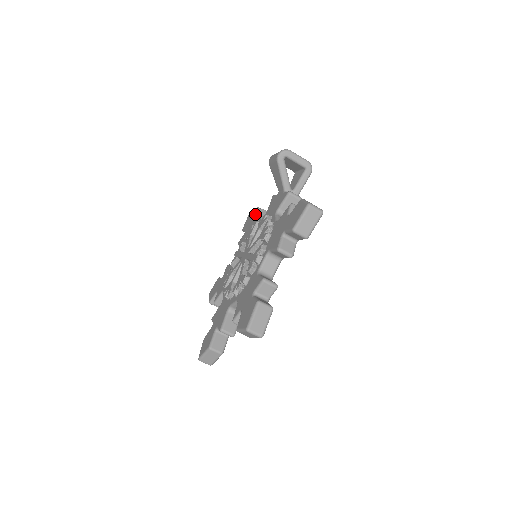
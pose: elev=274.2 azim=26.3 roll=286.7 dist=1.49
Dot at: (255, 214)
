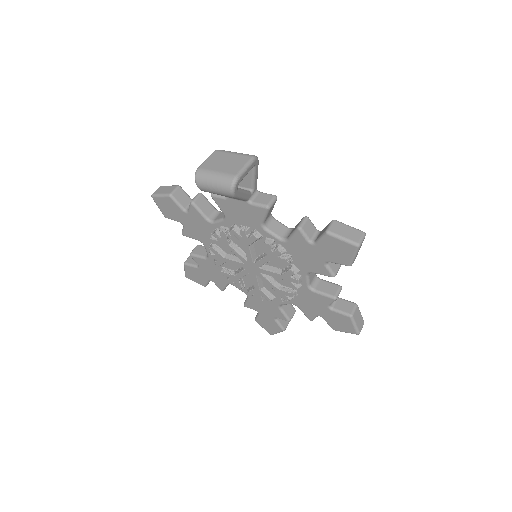
Dot at: (179, 205)
